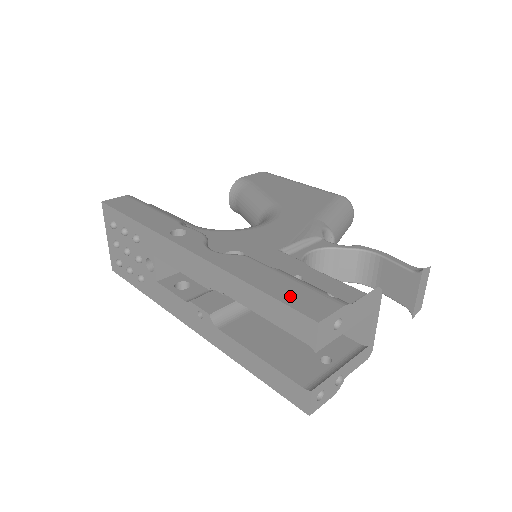
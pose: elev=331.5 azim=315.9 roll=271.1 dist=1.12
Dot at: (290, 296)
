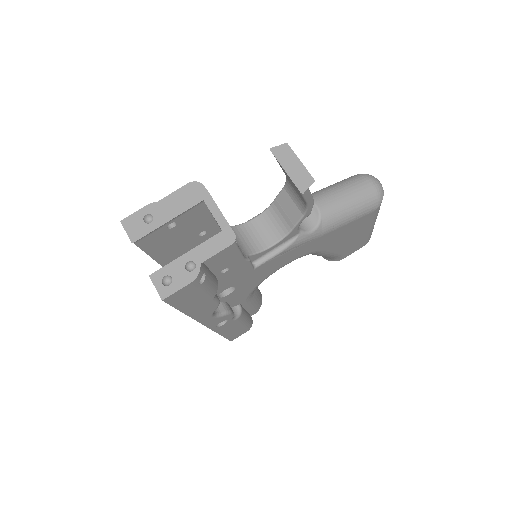
Dot at: occluded
